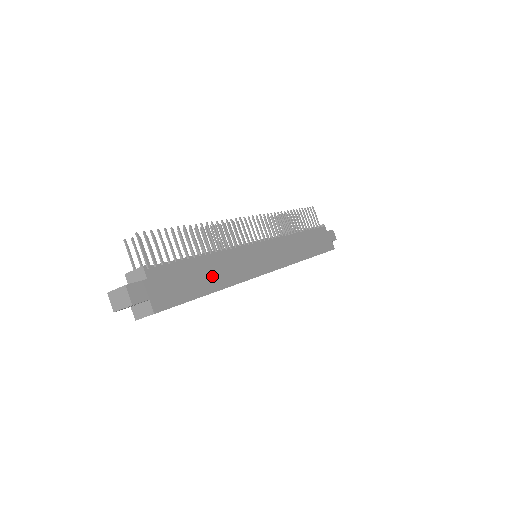
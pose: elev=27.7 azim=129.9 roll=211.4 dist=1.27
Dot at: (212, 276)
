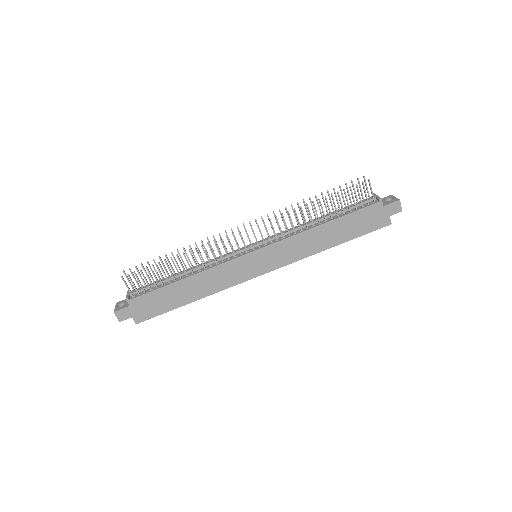
Dot at: (189, 292)
